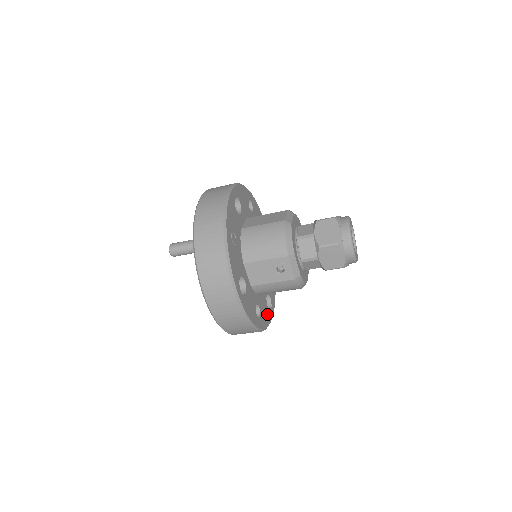
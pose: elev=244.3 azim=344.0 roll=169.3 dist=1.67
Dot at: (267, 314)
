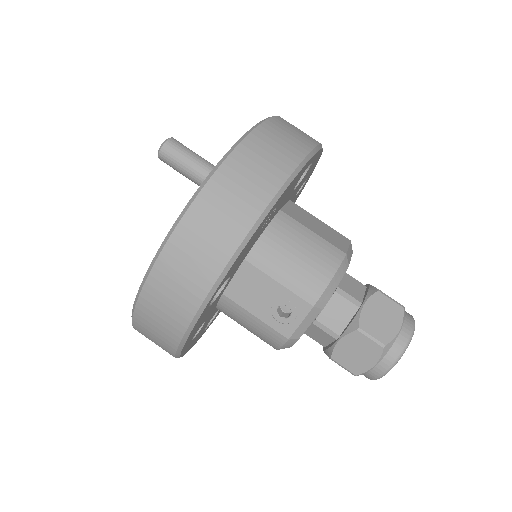
Dot at: (199, 335)
